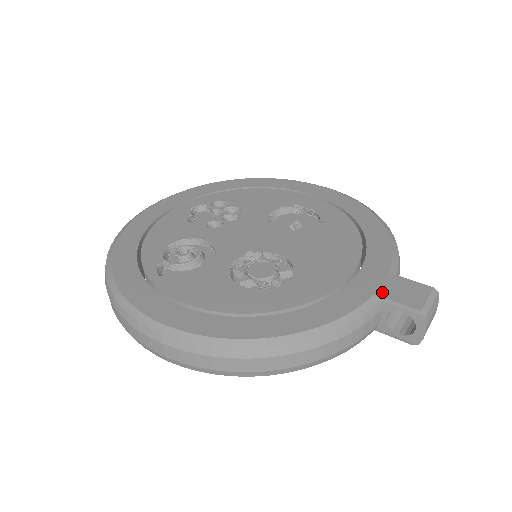
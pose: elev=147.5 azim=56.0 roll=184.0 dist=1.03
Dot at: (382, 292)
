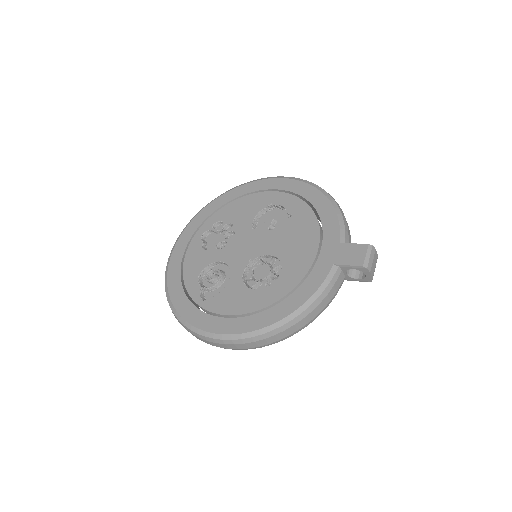
Dot at: (338, 261)
